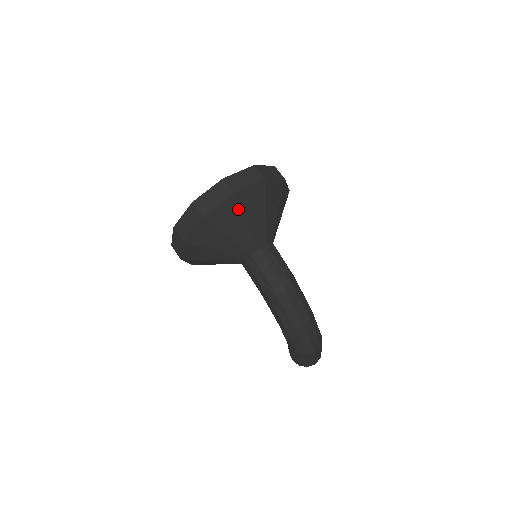
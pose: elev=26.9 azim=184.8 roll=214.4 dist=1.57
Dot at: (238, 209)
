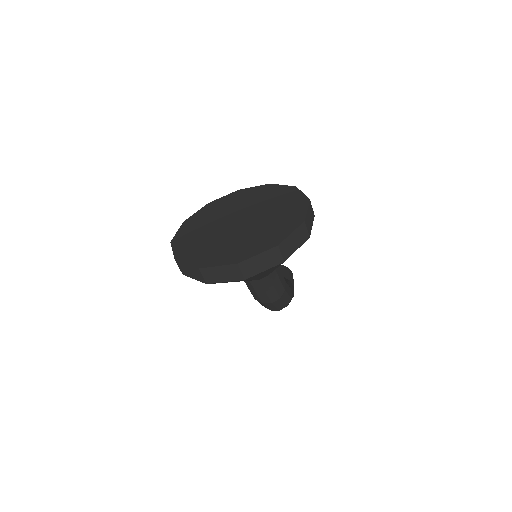
Dot at: occluded
